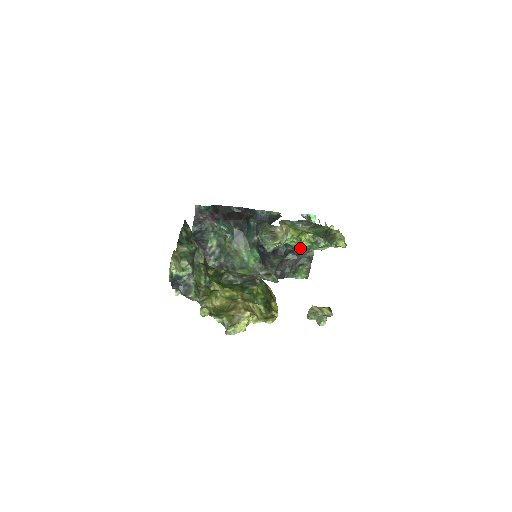
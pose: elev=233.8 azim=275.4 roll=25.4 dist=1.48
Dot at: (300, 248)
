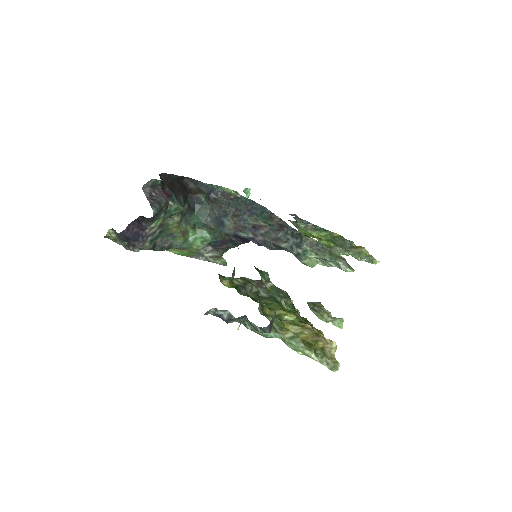
Dot at: occluded
